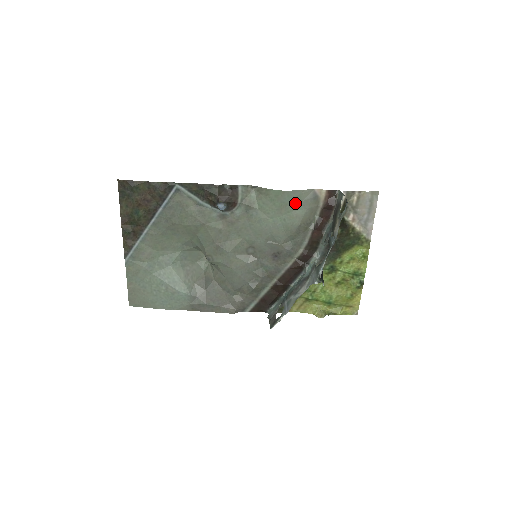
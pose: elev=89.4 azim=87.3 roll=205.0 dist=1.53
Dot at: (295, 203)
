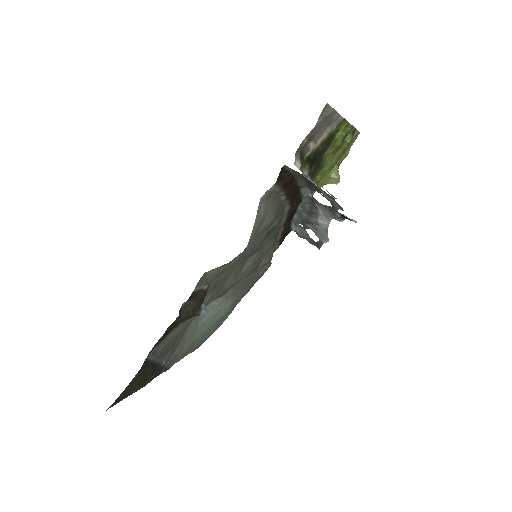
Dot at: (258, 229)
